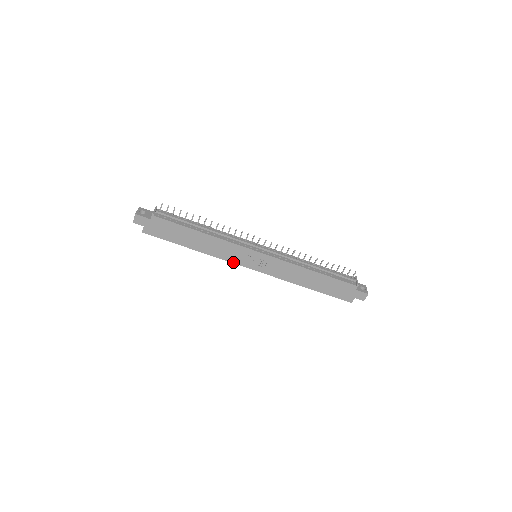
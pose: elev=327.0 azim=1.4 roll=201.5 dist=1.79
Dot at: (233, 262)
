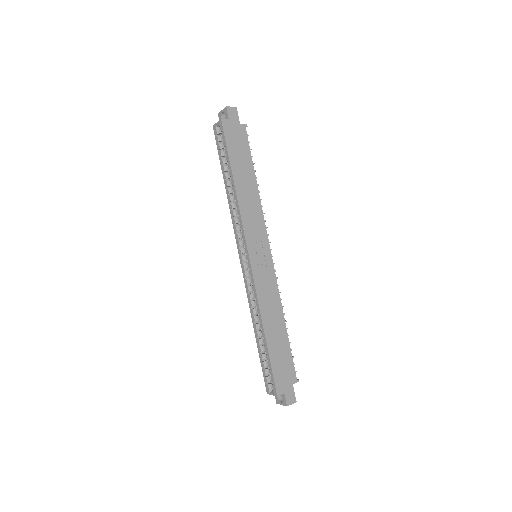
Dot at: (245, 232)
